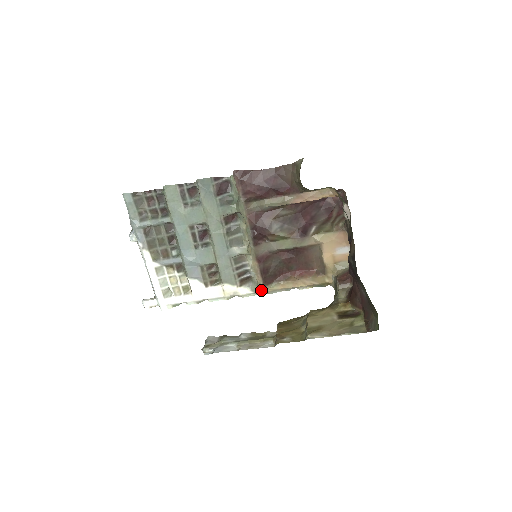
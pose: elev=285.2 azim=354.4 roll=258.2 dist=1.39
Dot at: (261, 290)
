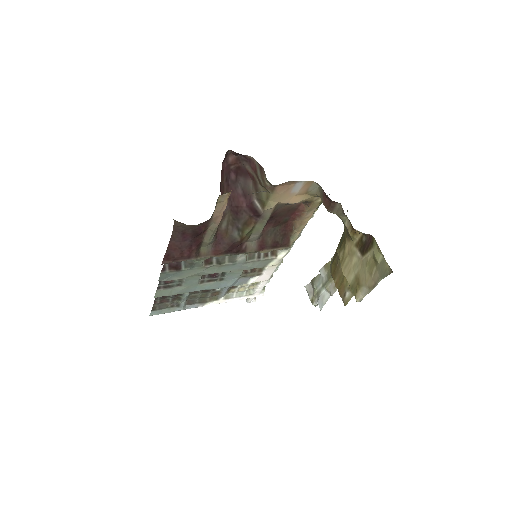
Dot at: occluded
